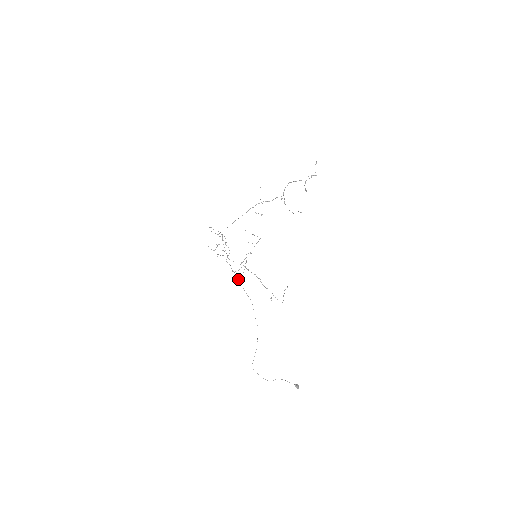
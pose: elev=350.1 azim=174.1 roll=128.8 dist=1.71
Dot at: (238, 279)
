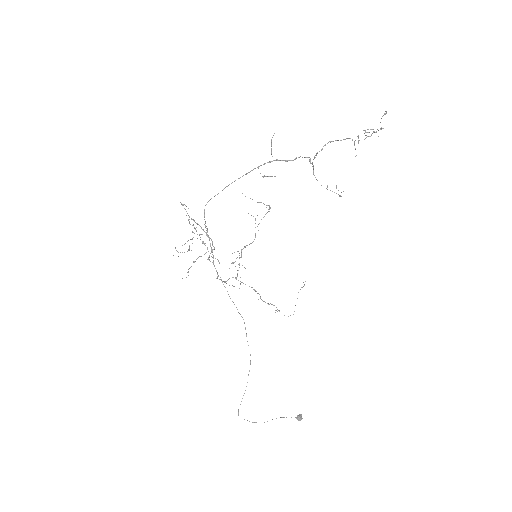
Dot at: occluded
